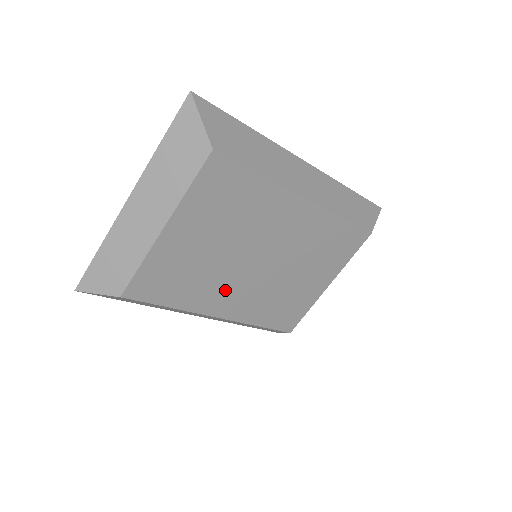
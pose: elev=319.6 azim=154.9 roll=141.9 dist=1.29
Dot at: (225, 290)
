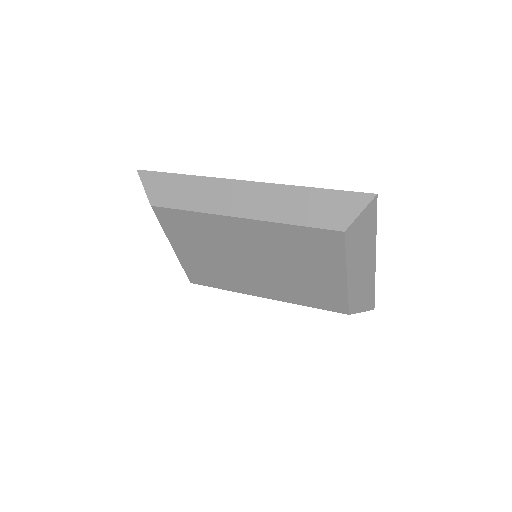
Dot at: (248, 280)
